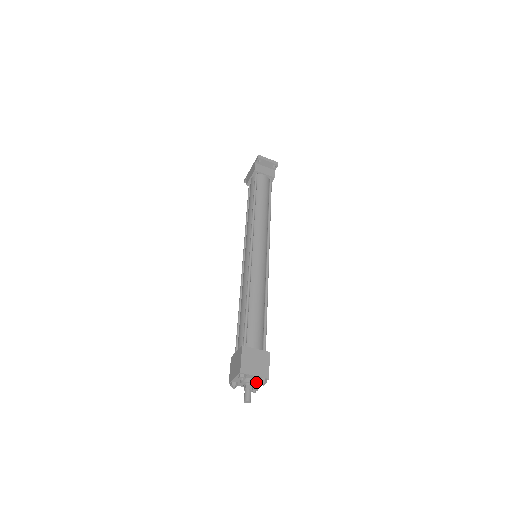
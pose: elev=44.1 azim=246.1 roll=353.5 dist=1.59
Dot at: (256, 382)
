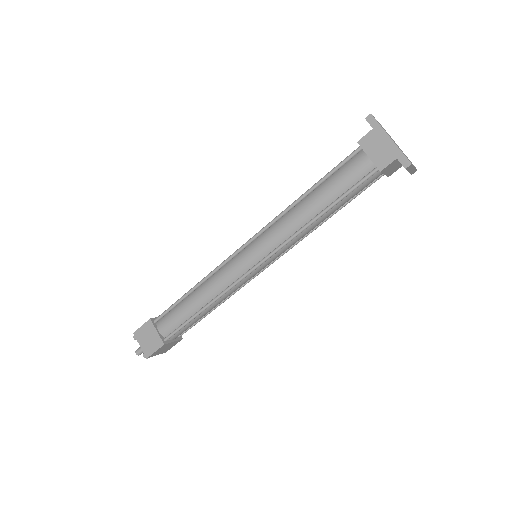
Dot at: occluded
